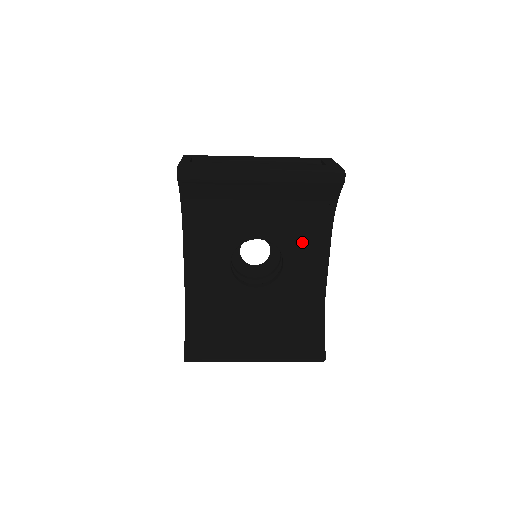
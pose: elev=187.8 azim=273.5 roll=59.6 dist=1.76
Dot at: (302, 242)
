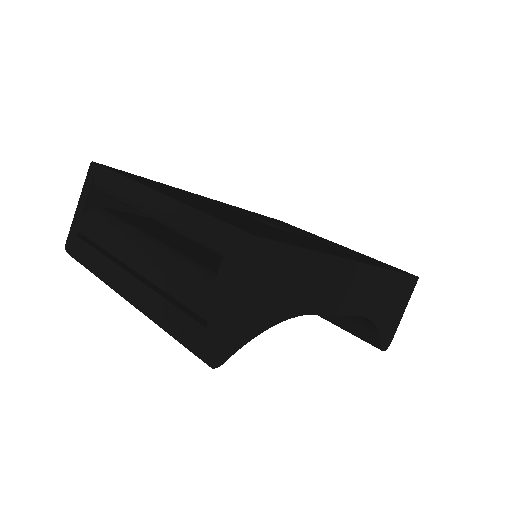
Dot at: occluded
